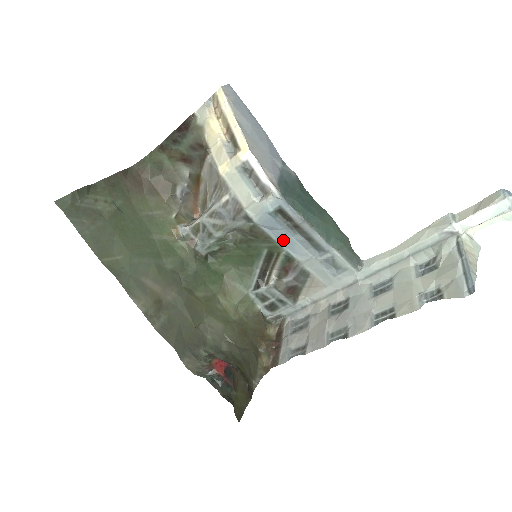
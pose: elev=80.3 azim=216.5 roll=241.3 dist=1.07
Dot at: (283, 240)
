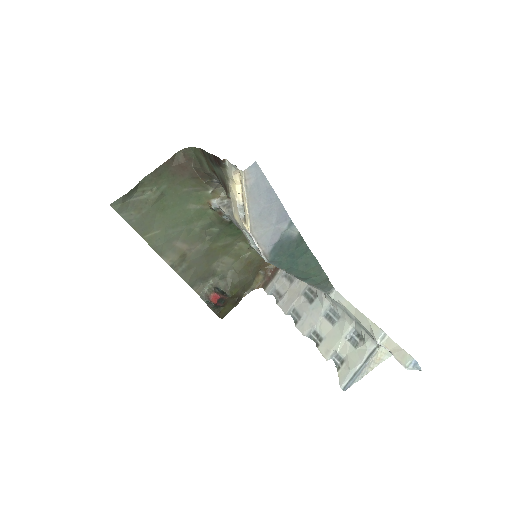
Dot at: occluded
